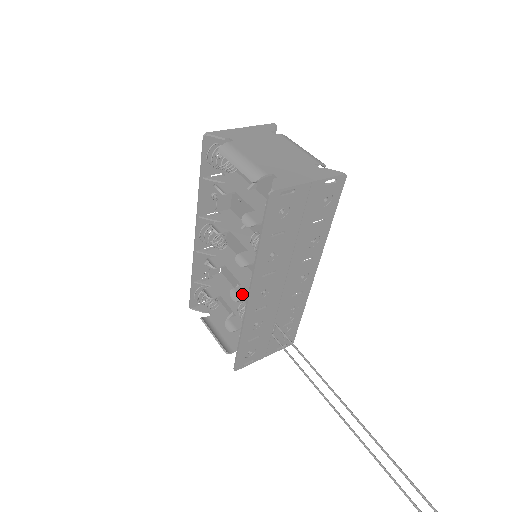
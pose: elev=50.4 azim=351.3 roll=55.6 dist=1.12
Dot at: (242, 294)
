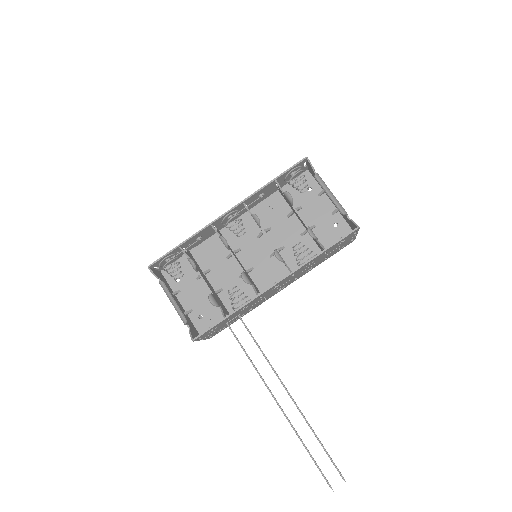
Dot at: (249, 279)
